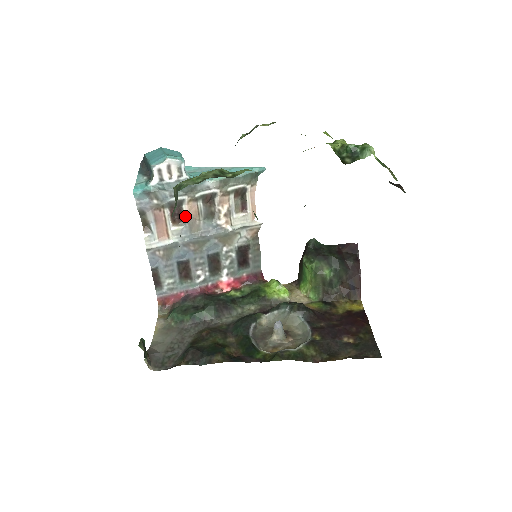
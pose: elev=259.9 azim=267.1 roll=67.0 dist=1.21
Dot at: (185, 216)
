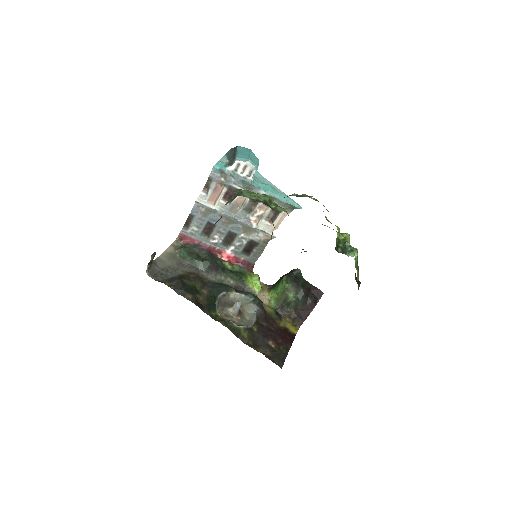
Dot at: (234, 199)
